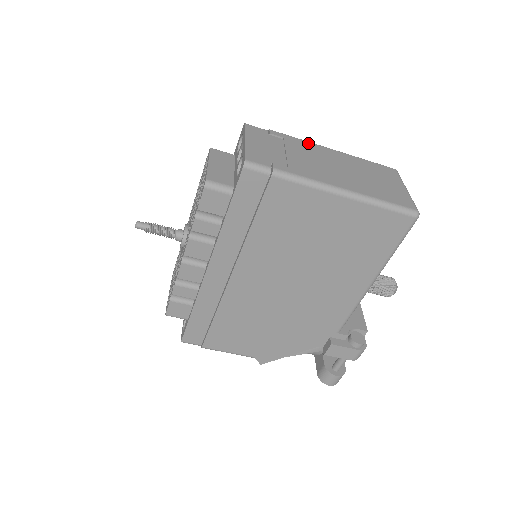
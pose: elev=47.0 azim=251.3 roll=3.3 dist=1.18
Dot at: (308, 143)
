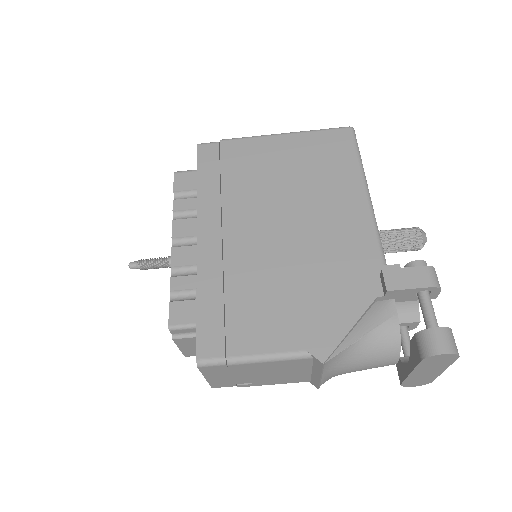
Dot at: occluded
